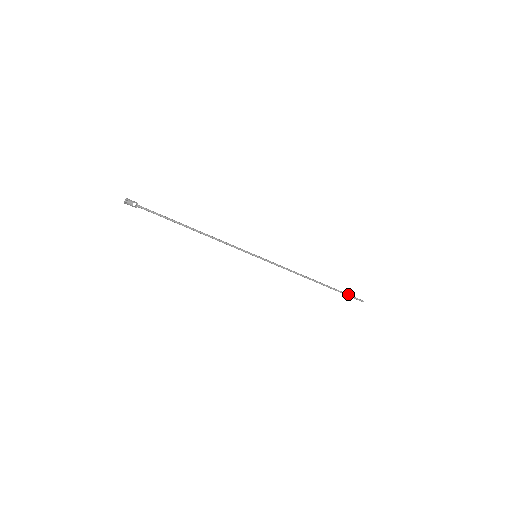
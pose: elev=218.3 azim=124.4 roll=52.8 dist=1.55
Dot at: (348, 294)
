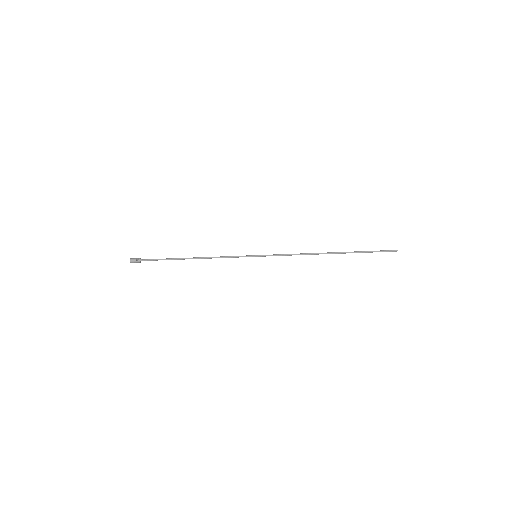
Dot at: (374, 251)
